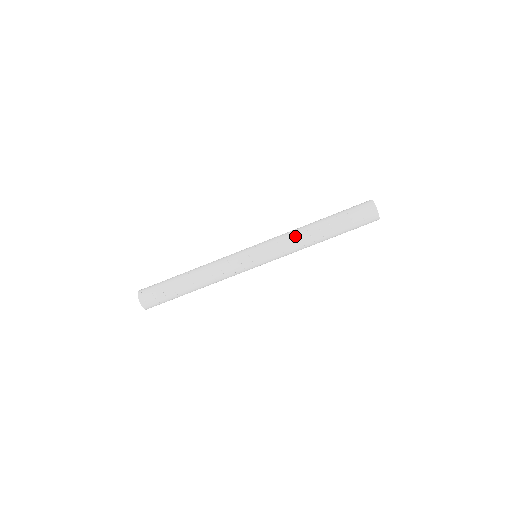
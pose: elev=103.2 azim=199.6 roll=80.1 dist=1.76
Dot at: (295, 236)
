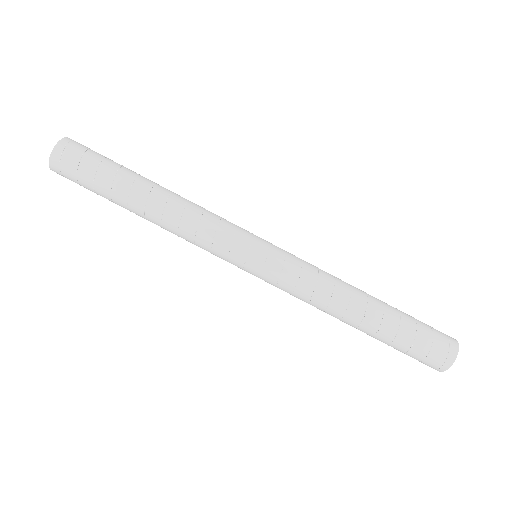
Dot at: (330, 283)
